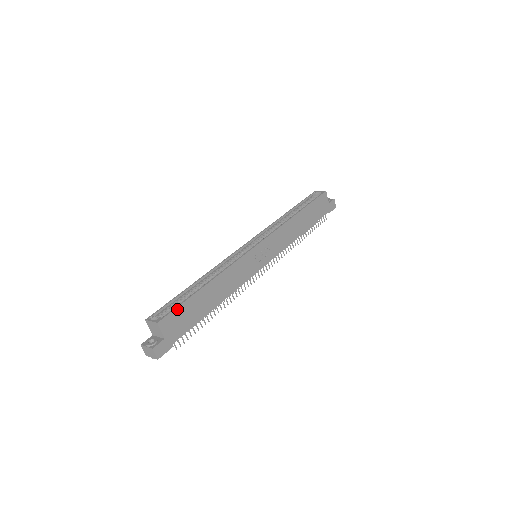
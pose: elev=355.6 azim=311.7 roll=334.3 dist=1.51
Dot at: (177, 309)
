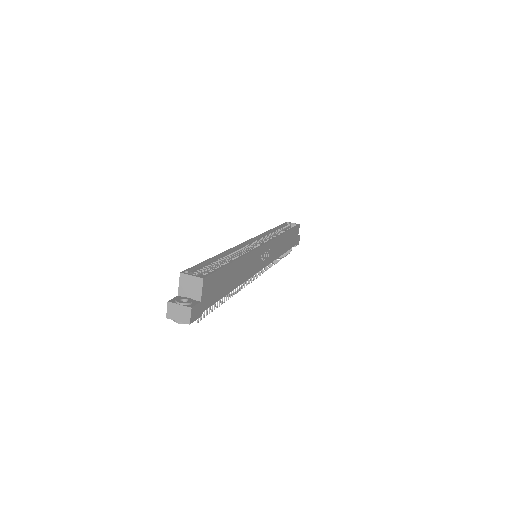
Dot at: (217, 272)
